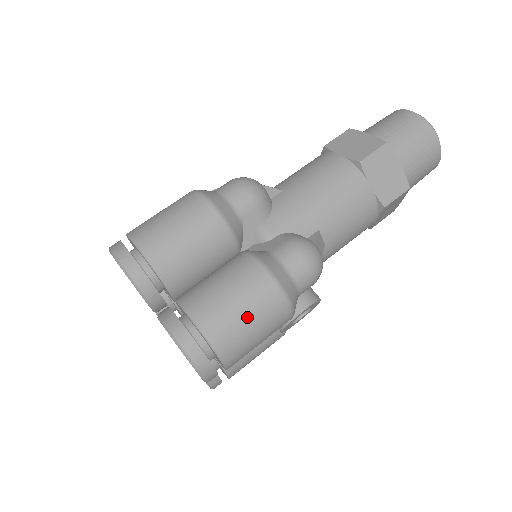
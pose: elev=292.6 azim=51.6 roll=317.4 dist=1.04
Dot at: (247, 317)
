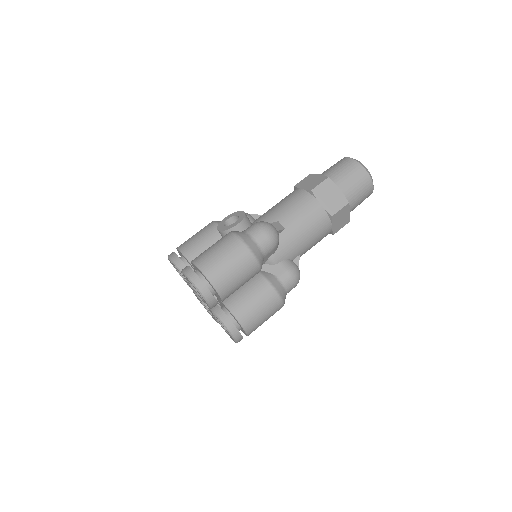
Dot at: (265, 319)
